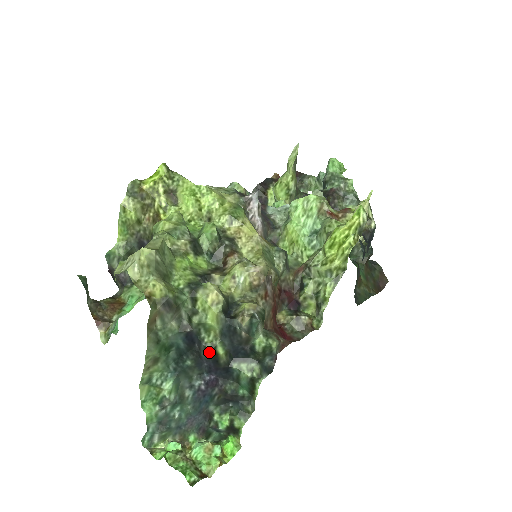
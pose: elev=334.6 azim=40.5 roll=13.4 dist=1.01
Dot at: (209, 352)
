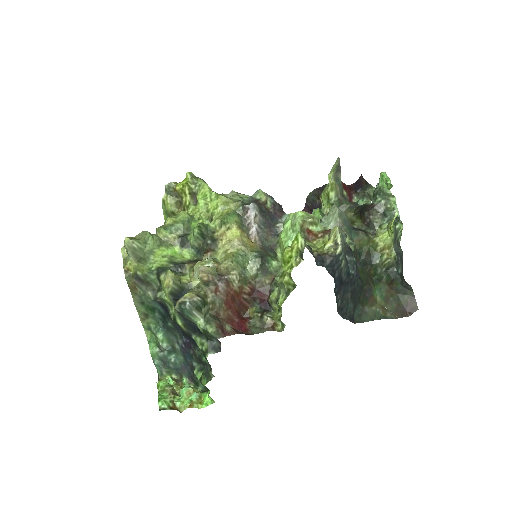
Dot at: (174, 321)
